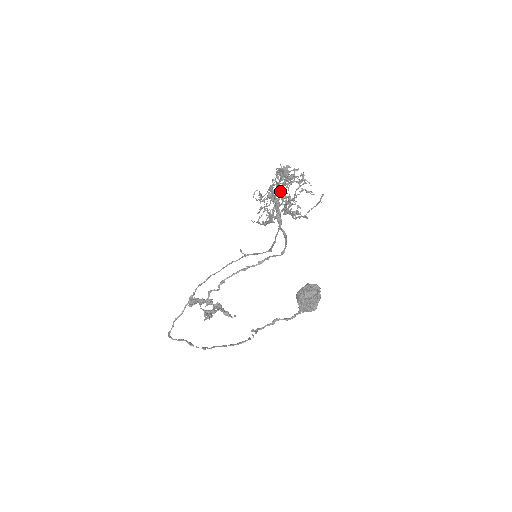
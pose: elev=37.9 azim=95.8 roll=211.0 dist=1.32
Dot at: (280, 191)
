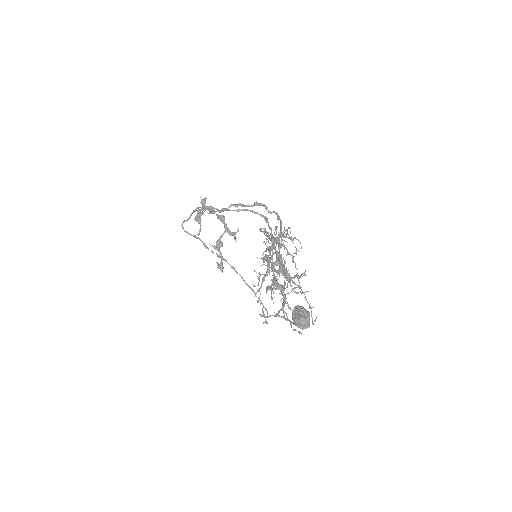
Dot at: occluded
